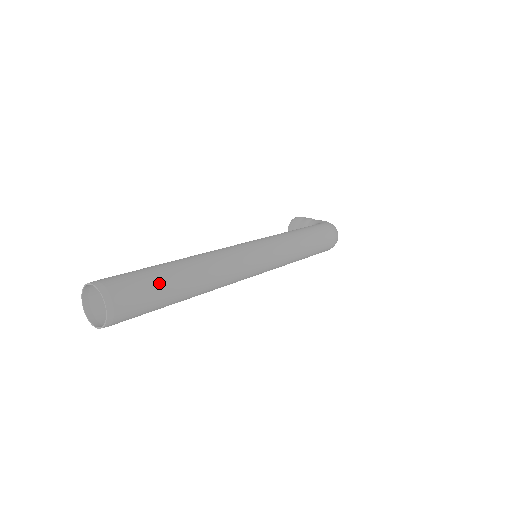
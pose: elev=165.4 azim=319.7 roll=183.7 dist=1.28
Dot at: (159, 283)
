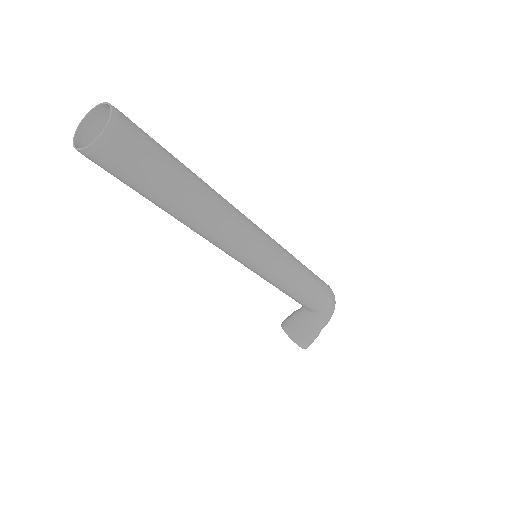
Dot at: occluded
